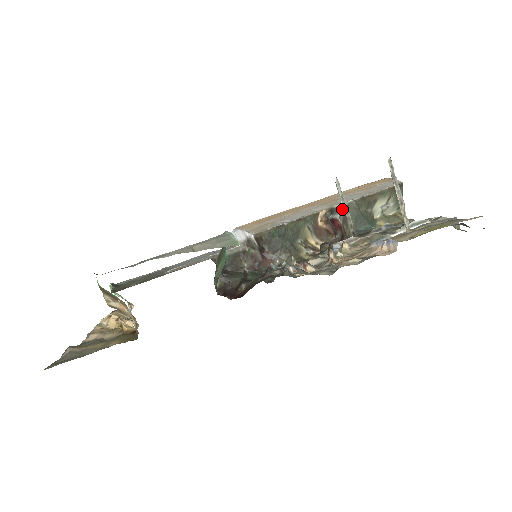
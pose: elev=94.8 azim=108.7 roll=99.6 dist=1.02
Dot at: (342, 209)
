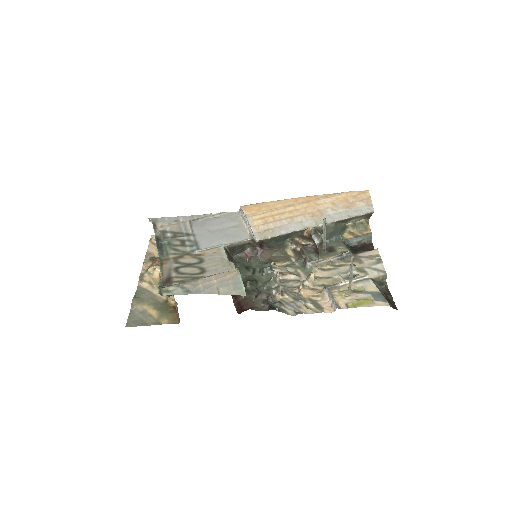
Dot at: (321, 238)
